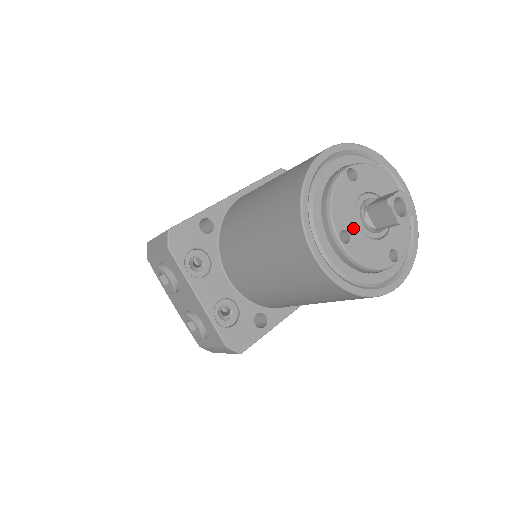
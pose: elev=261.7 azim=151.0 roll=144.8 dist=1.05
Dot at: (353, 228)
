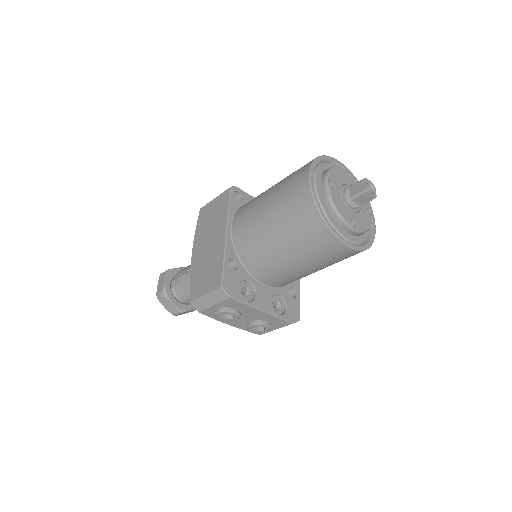
Dot at: (351, 215)
